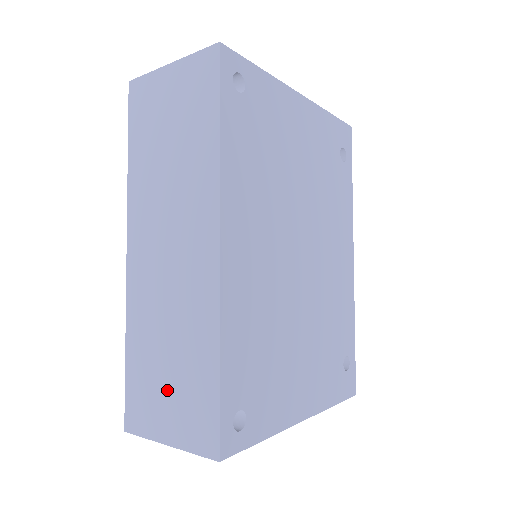
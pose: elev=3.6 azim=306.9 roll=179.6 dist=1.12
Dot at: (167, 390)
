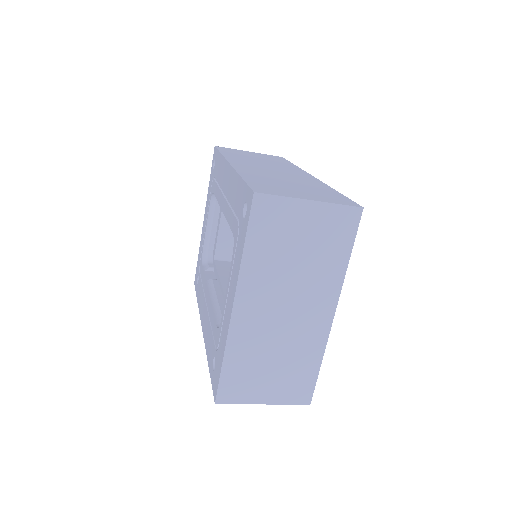
Dot at: (297, 189)
